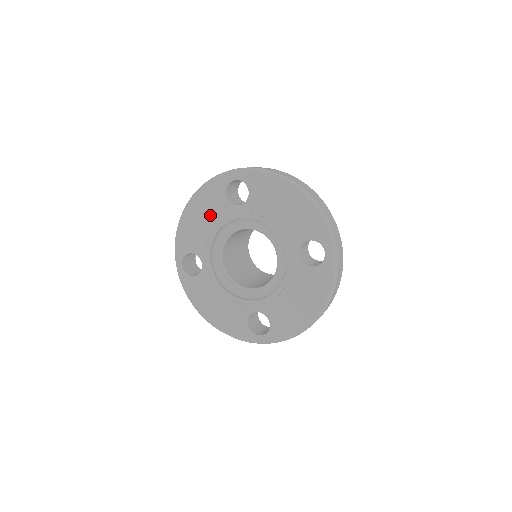
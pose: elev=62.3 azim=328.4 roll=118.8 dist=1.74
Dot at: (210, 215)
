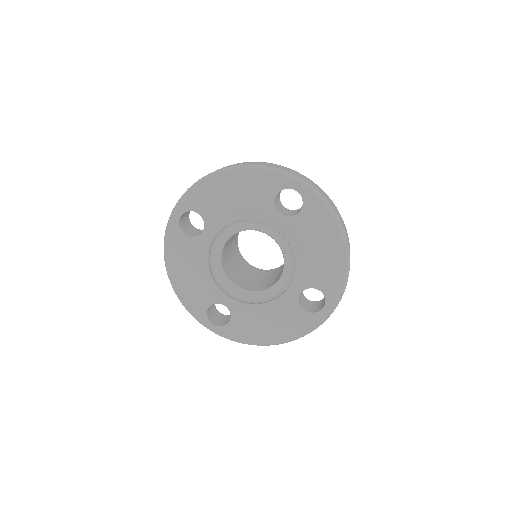
Dot at: (246, 198)
